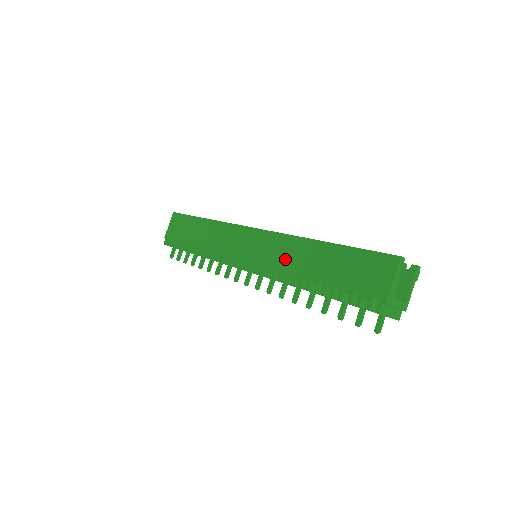
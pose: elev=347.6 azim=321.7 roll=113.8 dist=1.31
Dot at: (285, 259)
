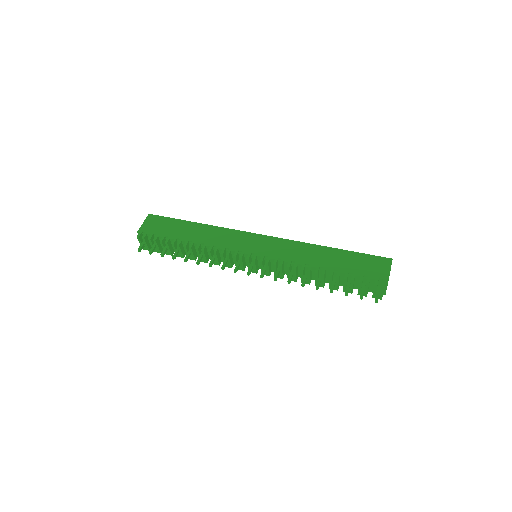
Dot at: (299, 255)
